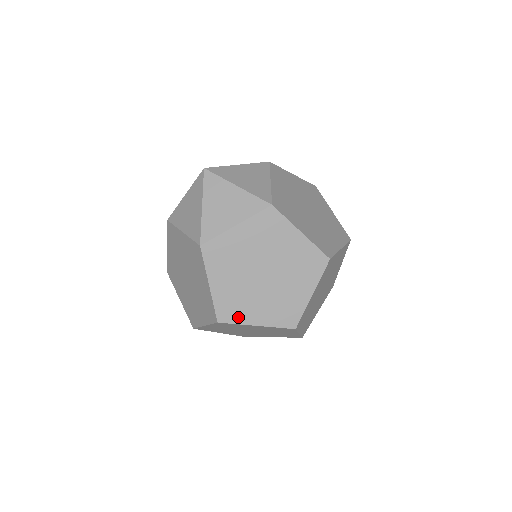
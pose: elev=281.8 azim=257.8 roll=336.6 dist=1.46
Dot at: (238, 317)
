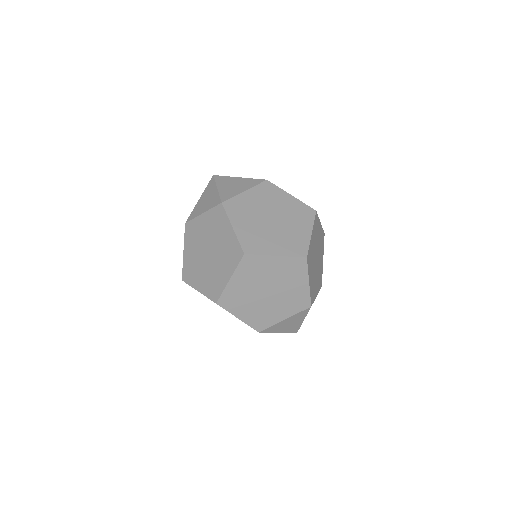
Dot at: (260, 250)
